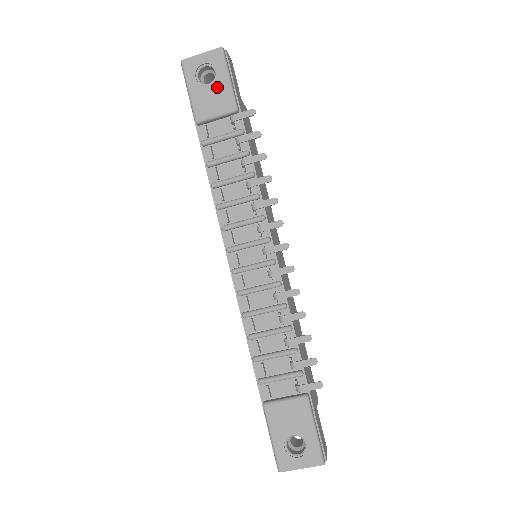
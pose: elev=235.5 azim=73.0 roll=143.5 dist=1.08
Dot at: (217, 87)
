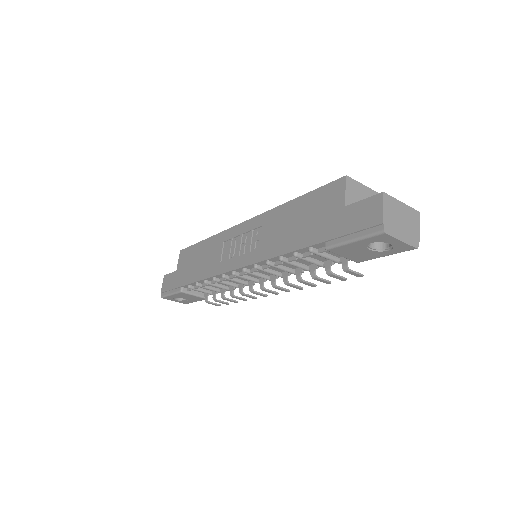
Dot at: (371, 253)
